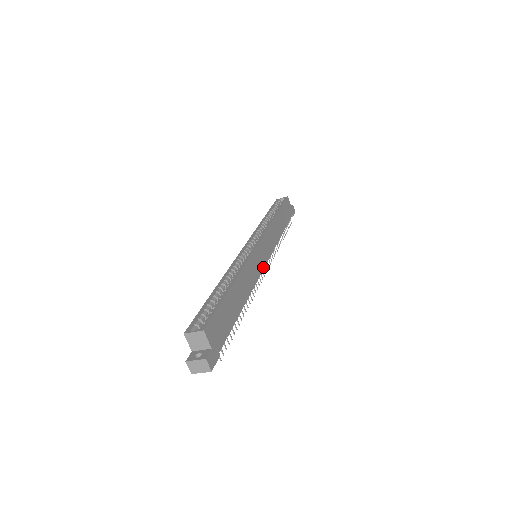
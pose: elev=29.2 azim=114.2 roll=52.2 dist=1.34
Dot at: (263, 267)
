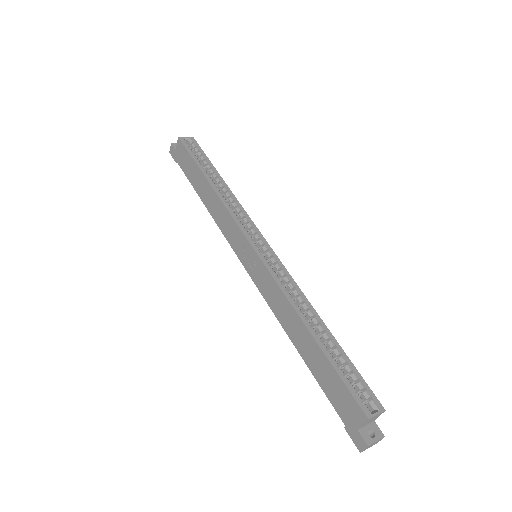
Dot at: occluded
